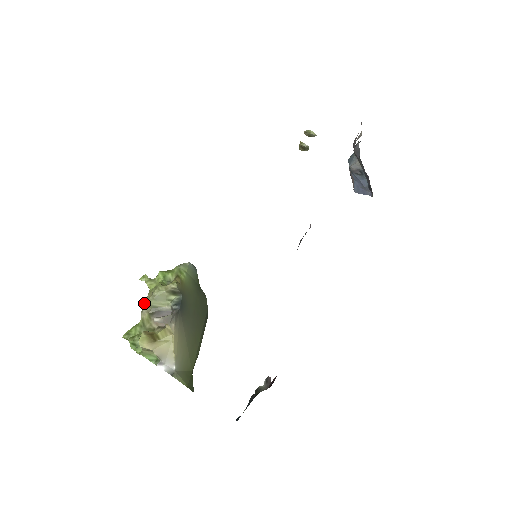
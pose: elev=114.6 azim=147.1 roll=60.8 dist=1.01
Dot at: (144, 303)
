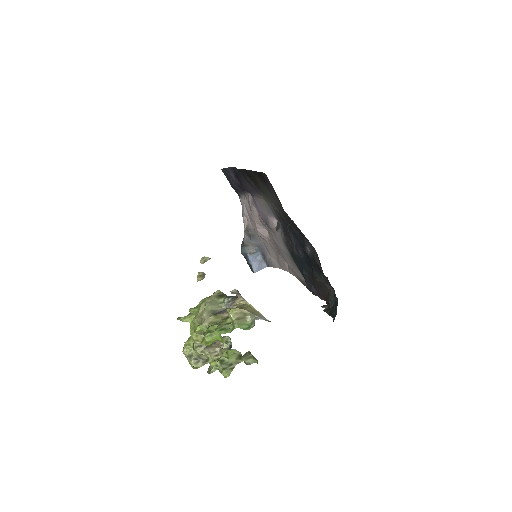
Dot at: (196, 325)
